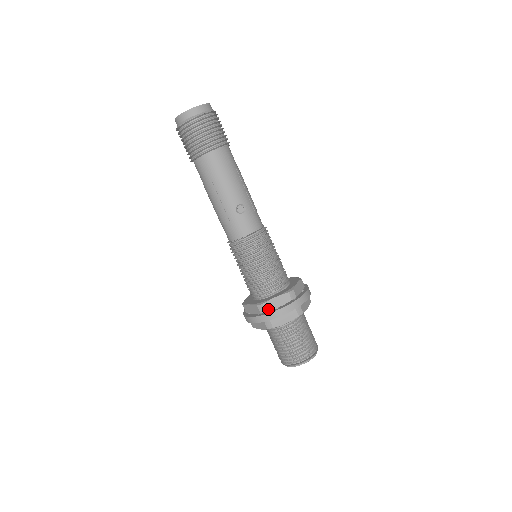
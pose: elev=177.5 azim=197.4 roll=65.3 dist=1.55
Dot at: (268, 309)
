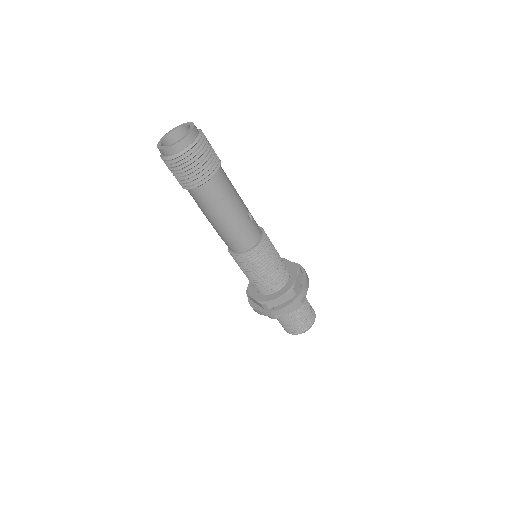
Dot at: (296, 291)
